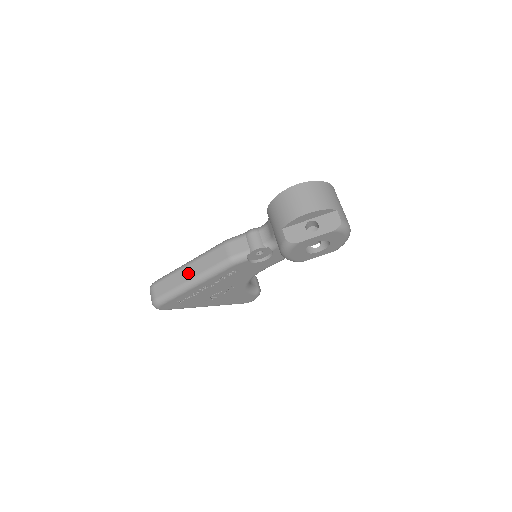
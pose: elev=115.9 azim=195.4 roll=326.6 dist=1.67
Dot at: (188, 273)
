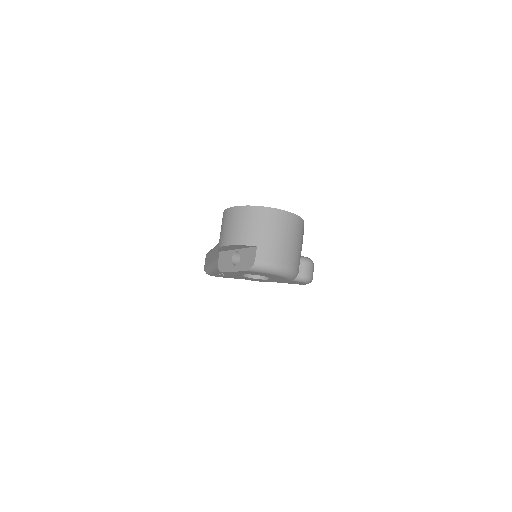
Dot at: (212, 256)
